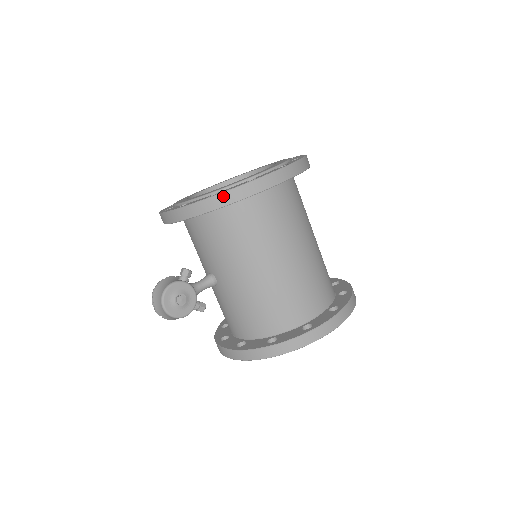
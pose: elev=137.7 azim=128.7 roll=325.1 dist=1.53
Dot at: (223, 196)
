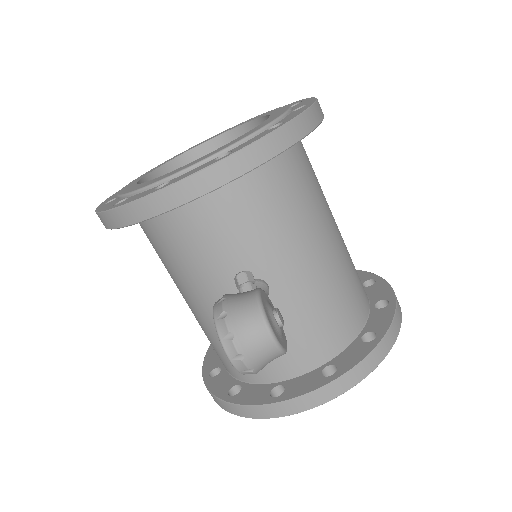
Dot at: (302, 119)
